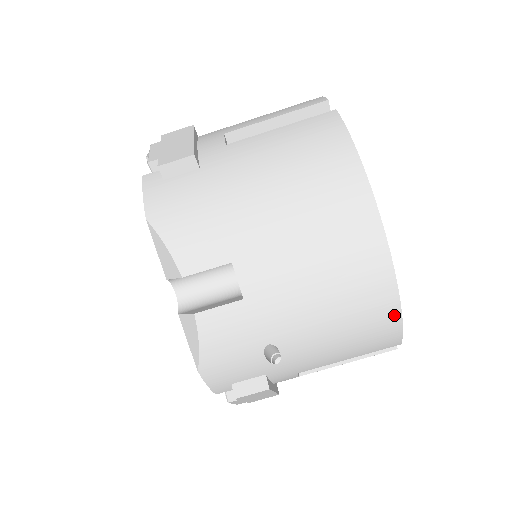
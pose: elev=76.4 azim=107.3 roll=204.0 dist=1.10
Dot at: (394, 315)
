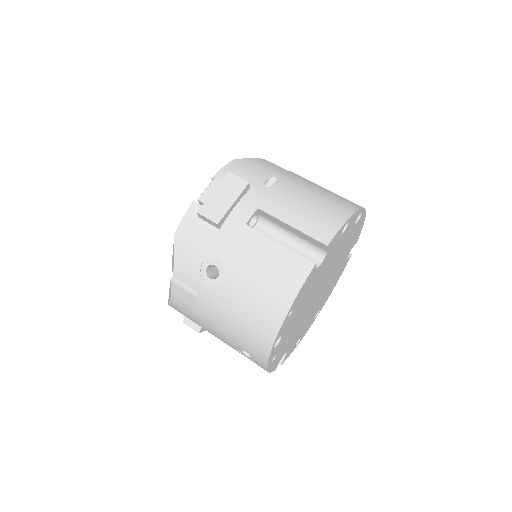
Dot at: (344, 216)
